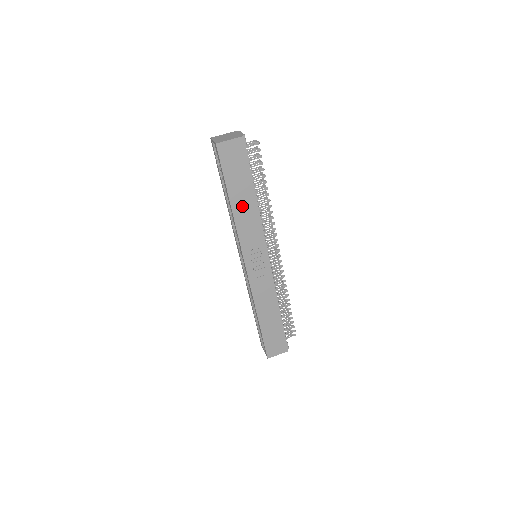
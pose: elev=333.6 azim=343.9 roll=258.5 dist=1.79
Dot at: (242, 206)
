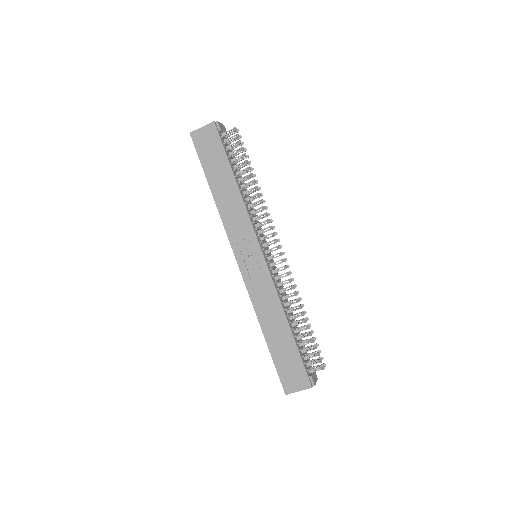
Dot at: (223, 193)
